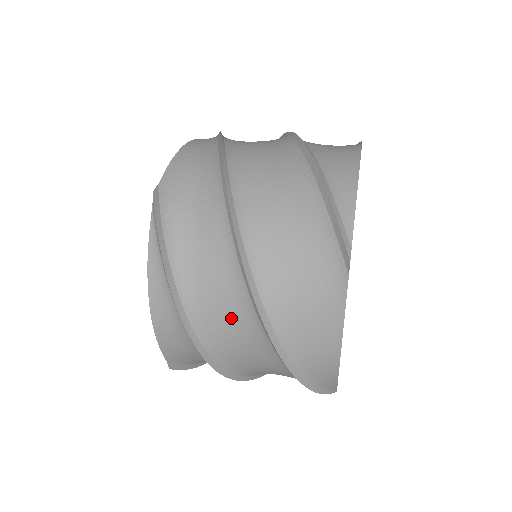
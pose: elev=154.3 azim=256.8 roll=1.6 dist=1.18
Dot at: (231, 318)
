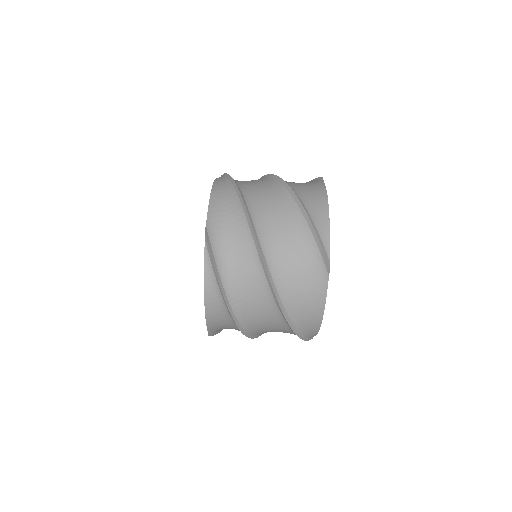
Dot at: (258, 304)
